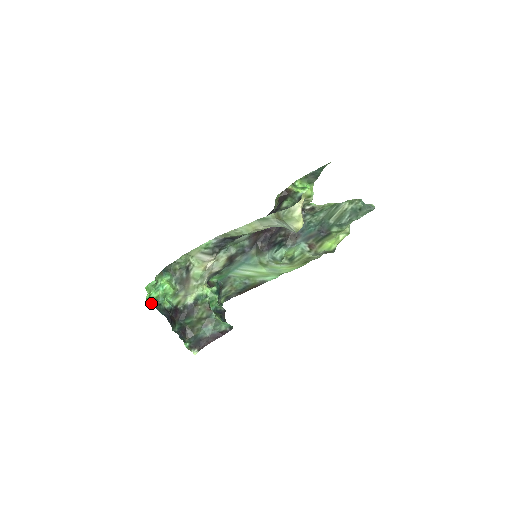
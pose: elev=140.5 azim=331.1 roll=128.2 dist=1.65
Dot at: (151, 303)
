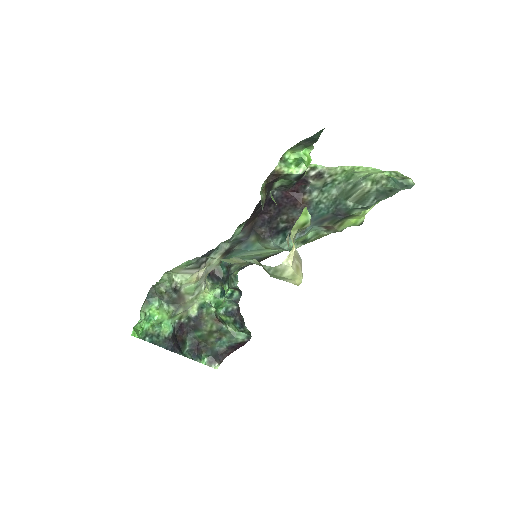
Dot at: (147, 339)
